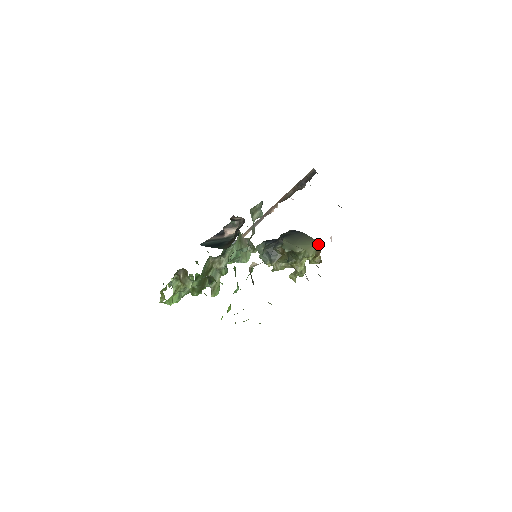
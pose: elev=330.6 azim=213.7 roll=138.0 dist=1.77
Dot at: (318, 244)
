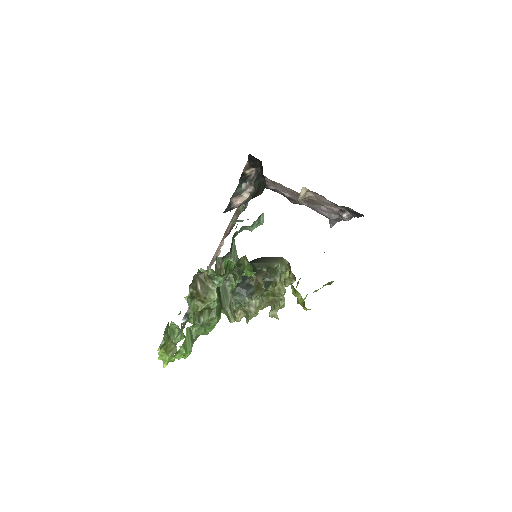
Dot at: occluded
